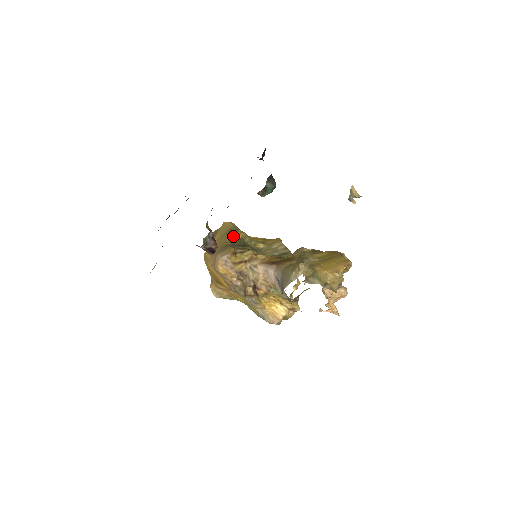
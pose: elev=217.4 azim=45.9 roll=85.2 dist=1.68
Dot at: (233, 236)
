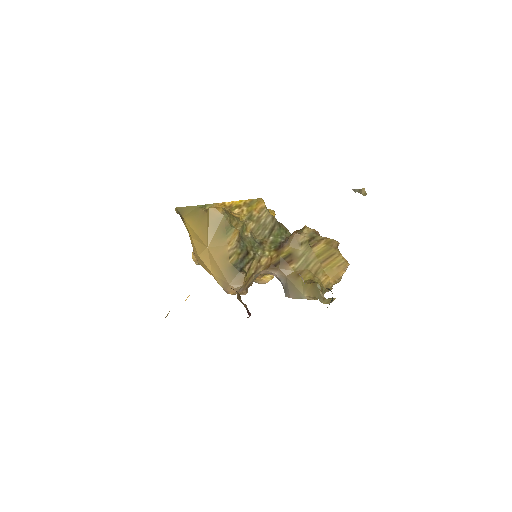
Dot at: (231, 240)
